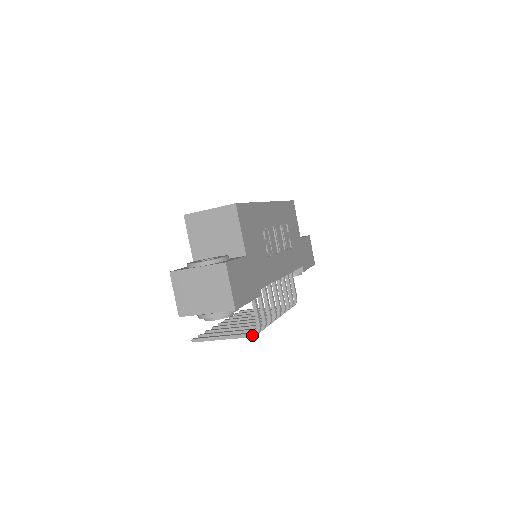
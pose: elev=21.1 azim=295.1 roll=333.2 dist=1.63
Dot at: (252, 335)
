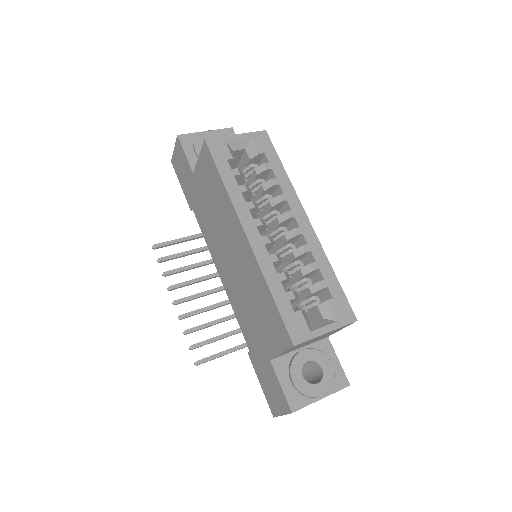
Dot at: occluded
